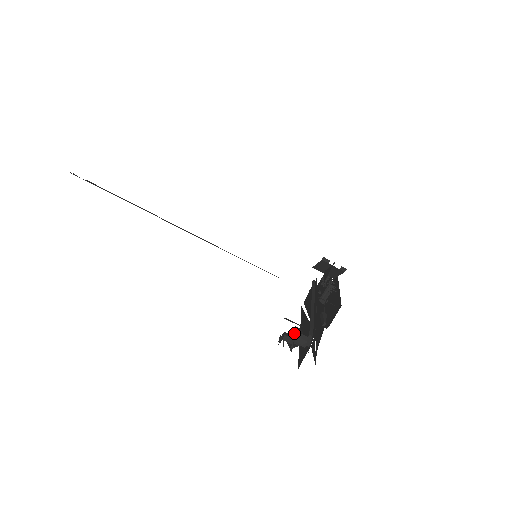
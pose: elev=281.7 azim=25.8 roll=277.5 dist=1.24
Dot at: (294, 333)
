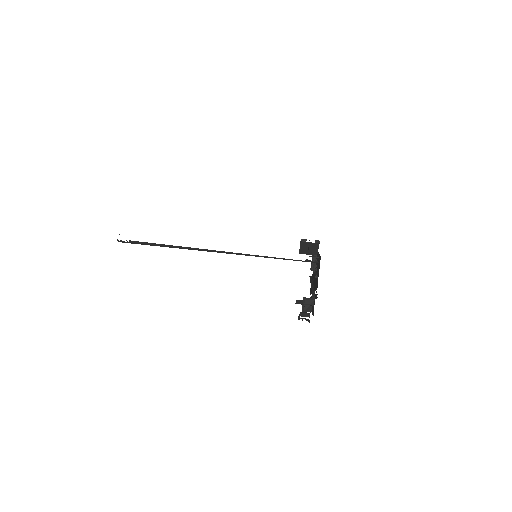
Dot at: occluded
